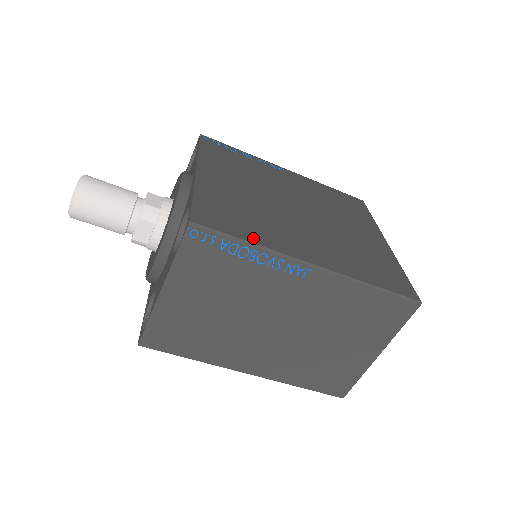
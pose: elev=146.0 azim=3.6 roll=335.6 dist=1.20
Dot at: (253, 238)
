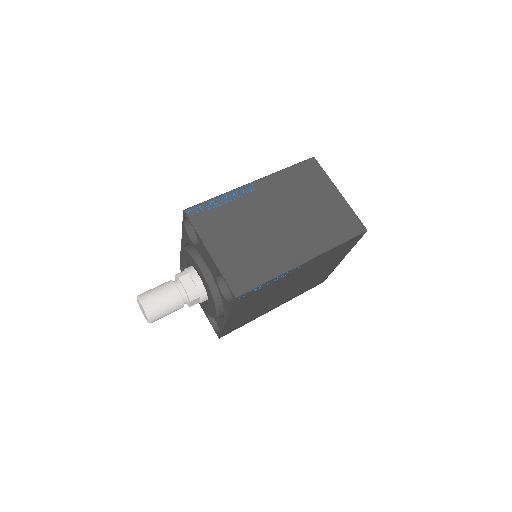
Dot at: occluded
